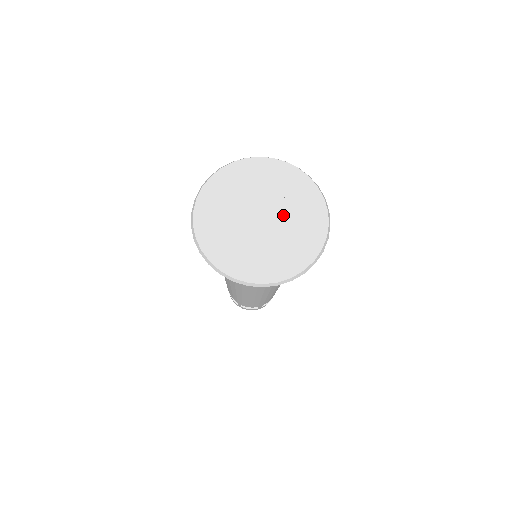
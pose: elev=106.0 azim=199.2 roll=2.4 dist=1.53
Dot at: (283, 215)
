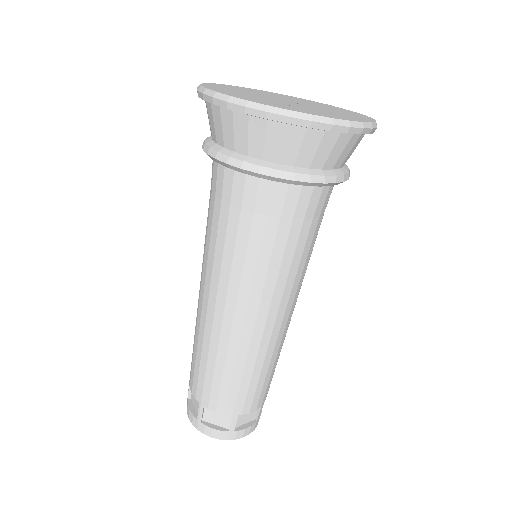
Dot at: (303, 103)
